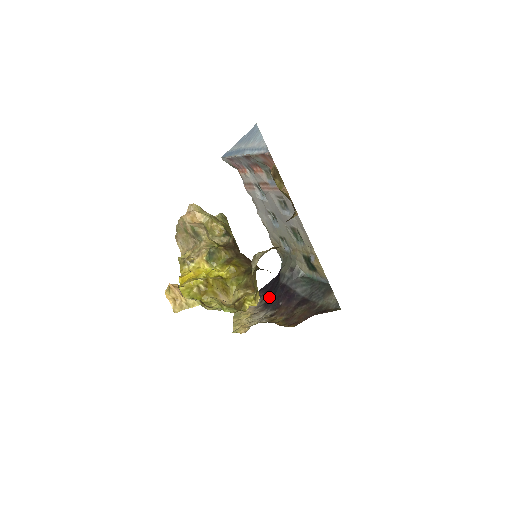
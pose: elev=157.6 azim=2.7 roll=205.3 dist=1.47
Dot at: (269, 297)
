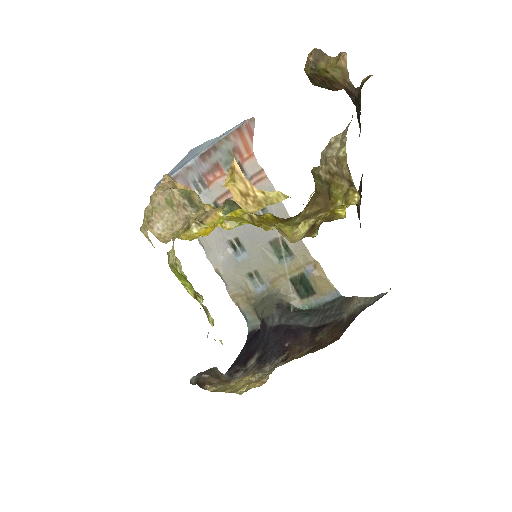
Dot at: (258, 356)
